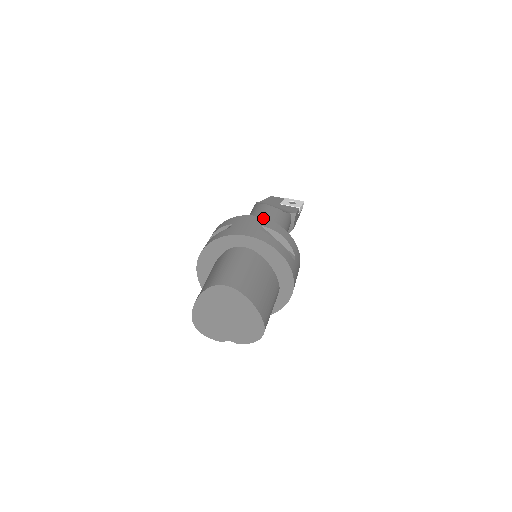
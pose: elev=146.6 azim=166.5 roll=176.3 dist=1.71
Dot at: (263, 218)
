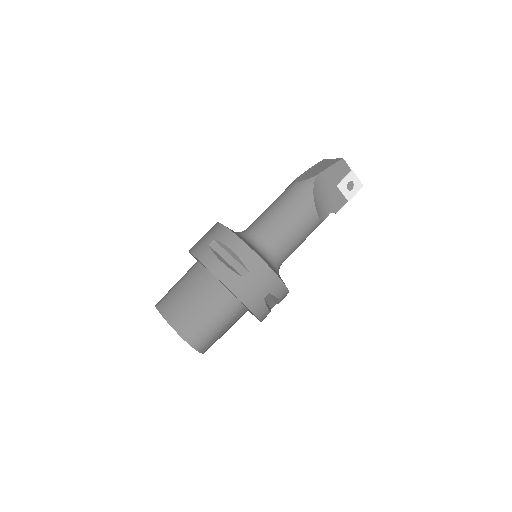
Dot at: (280, 281)
